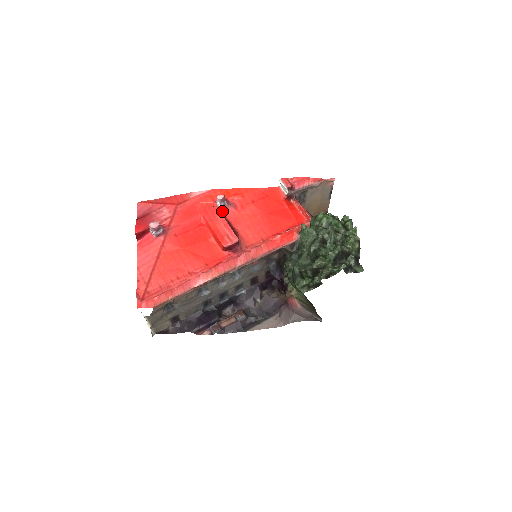
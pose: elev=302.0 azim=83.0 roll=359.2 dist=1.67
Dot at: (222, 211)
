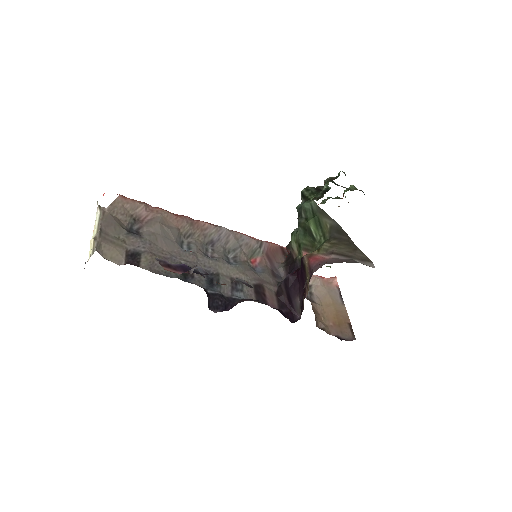
Dot at: occluded
